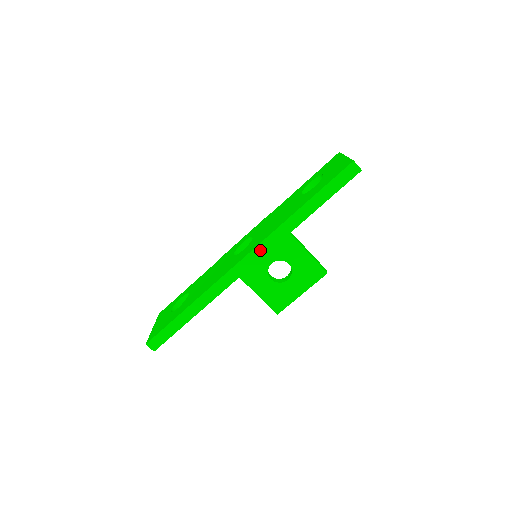
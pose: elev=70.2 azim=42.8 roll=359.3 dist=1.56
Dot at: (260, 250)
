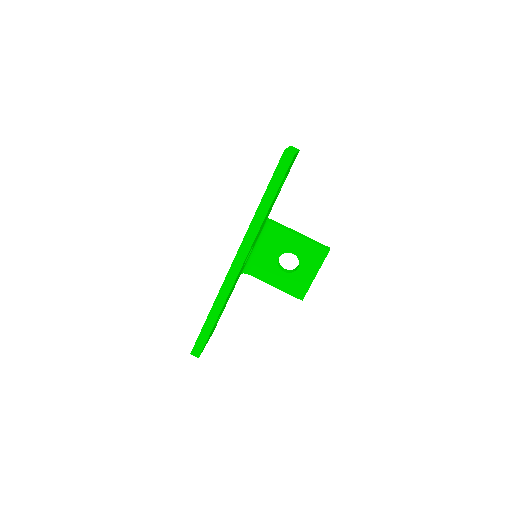
Dot at: (243, 249)
